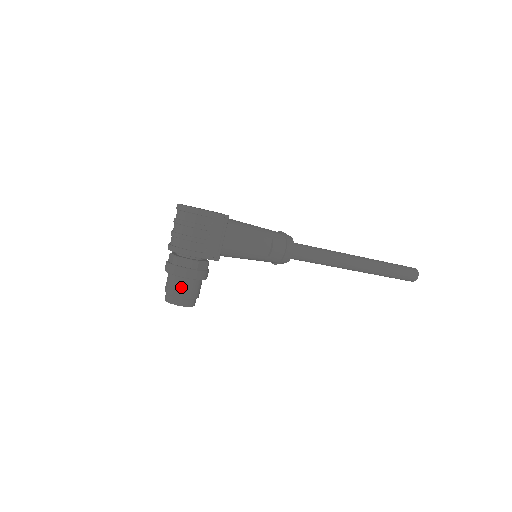
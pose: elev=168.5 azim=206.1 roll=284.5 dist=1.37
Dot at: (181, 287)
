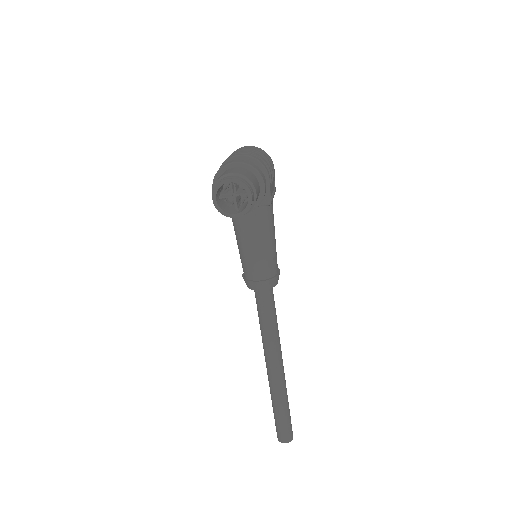
Dot at: (254, 180)
